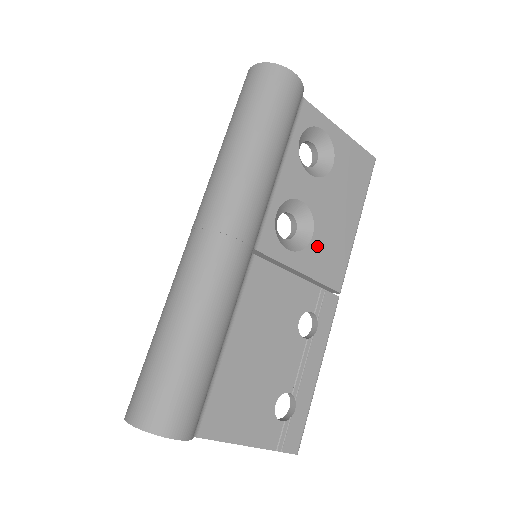
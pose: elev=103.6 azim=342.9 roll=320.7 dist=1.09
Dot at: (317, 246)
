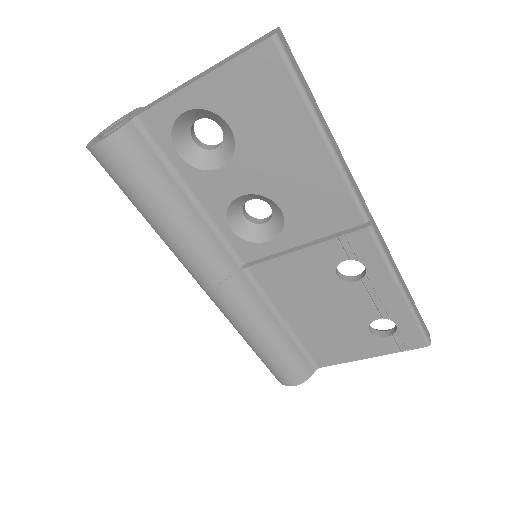
Dot at: (295, 212)
